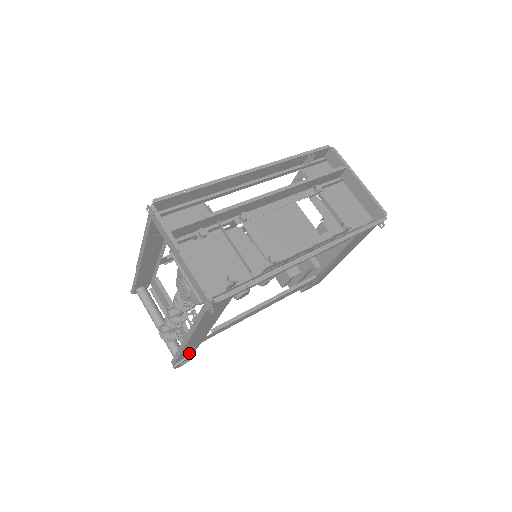
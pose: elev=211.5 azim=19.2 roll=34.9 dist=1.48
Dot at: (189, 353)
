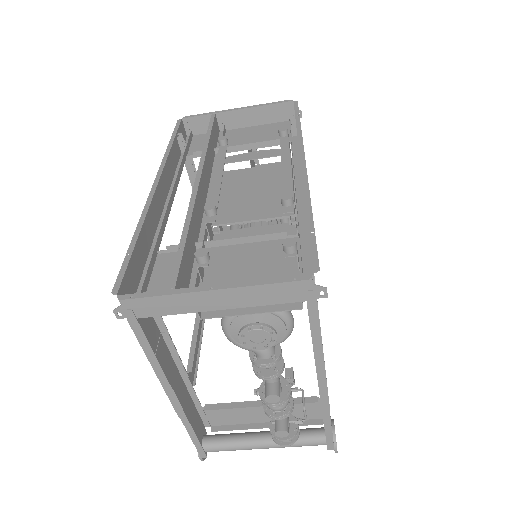
Dot at: occluded
